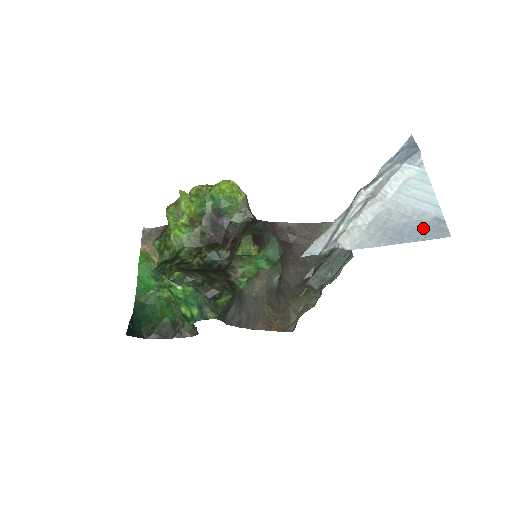
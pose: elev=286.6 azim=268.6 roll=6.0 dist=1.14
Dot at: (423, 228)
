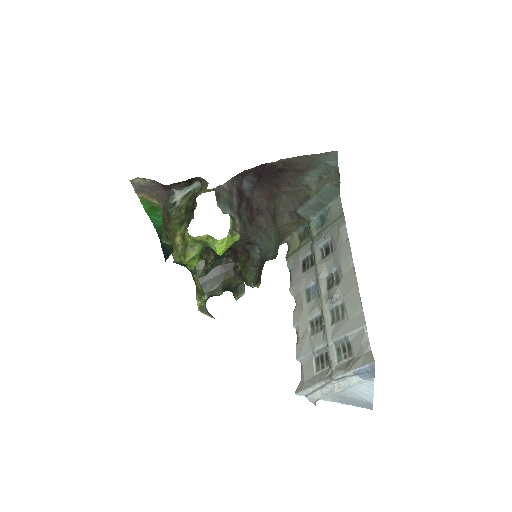
Dot at: (361, 404)
